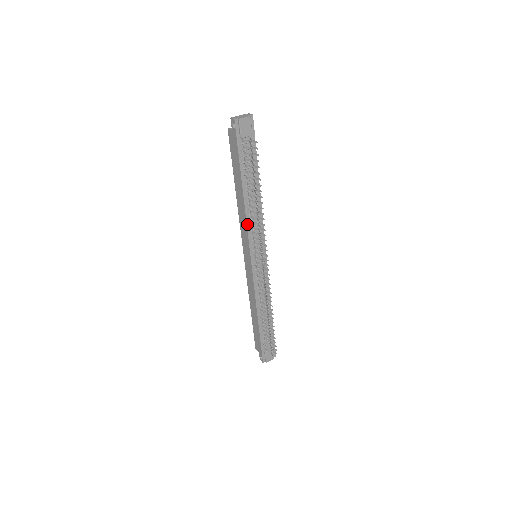
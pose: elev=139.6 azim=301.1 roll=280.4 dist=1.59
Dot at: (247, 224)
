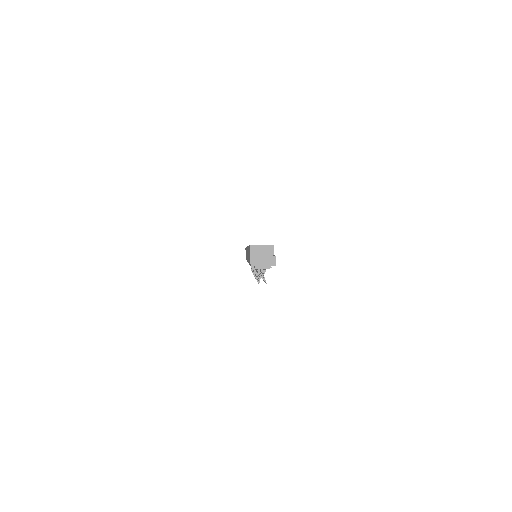
Dot at: occluded
